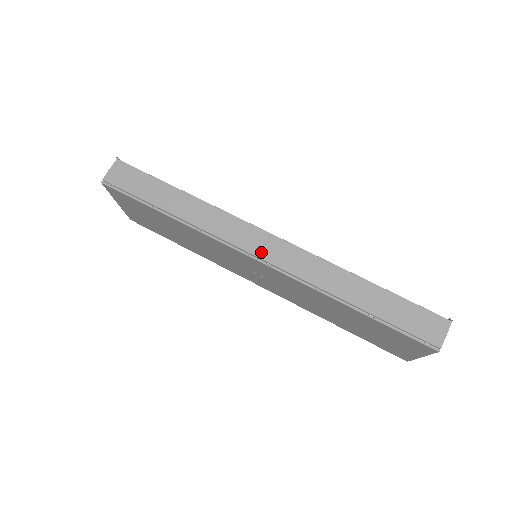
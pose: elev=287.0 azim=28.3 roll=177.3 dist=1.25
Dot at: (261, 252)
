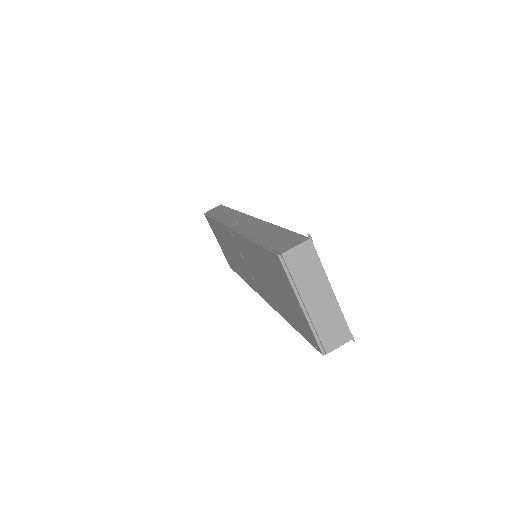
Dot at: (235, 224)
